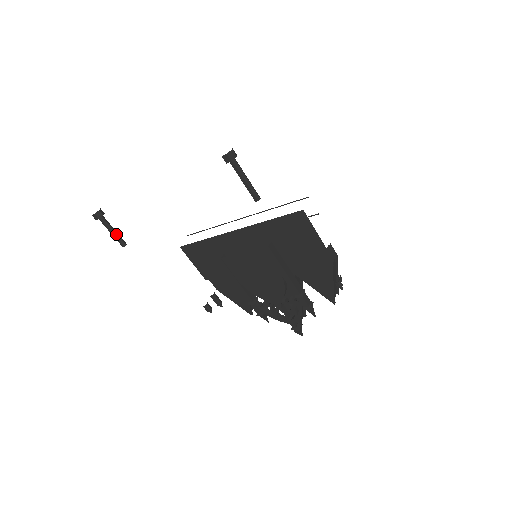
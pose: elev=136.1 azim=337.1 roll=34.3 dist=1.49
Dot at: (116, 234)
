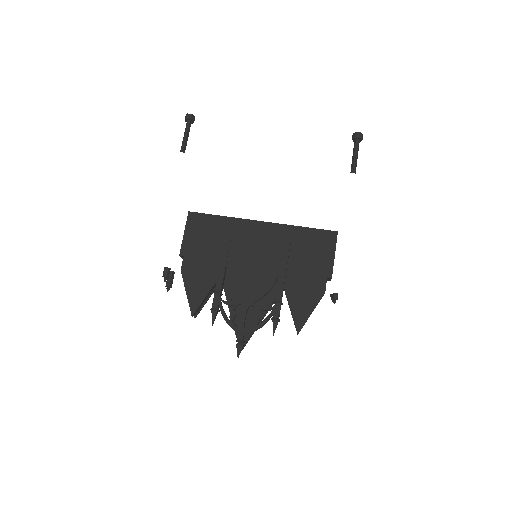
Dot at: (187, 140)
